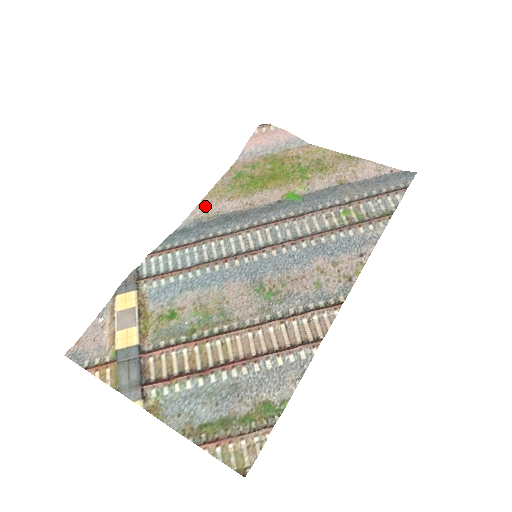
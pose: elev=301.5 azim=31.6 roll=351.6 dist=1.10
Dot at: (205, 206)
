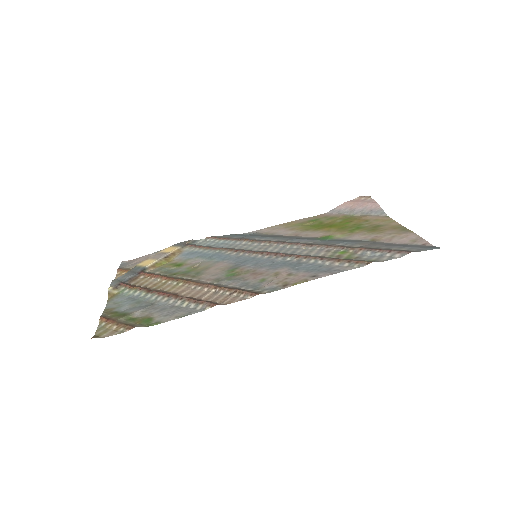
Dot at: (272, 228)
